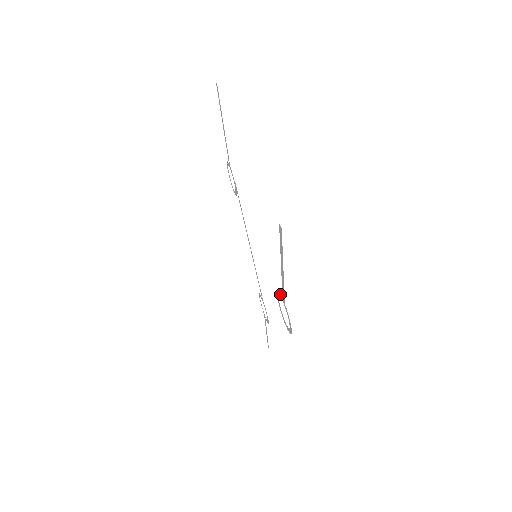
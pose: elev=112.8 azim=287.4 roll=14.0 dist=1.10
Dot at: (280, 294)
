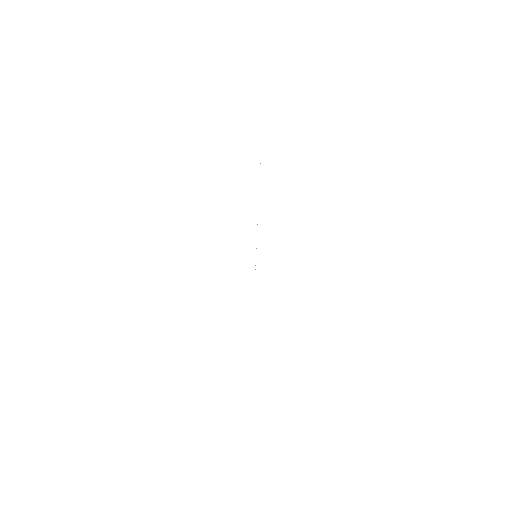
Dot at: occluded
